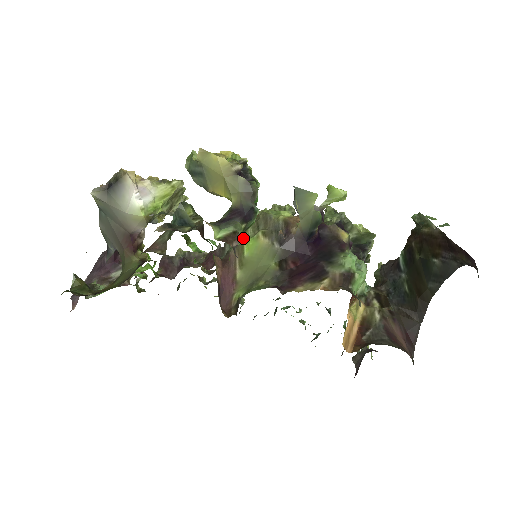
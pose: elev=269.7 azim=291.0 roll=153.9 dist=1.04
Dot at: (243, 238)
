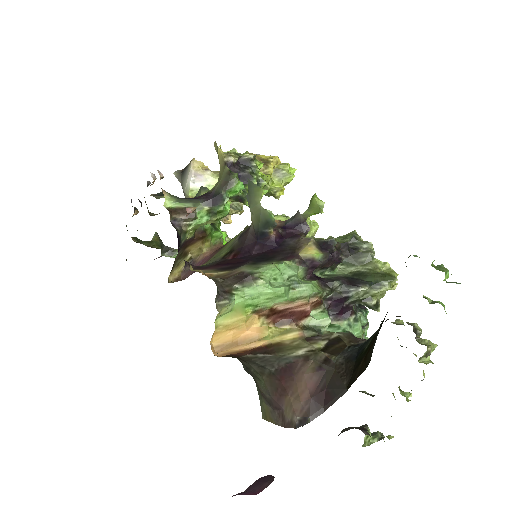
Dot at: occluded
